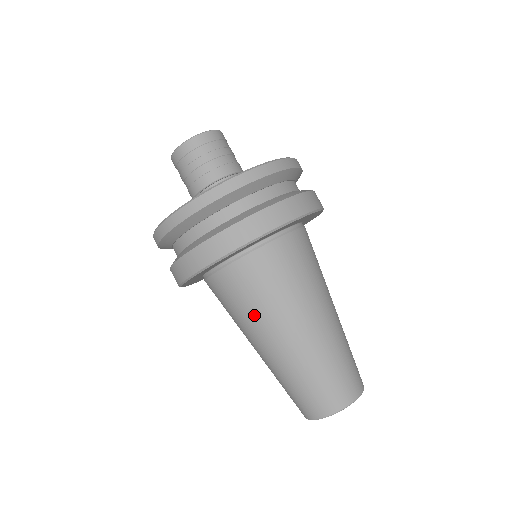
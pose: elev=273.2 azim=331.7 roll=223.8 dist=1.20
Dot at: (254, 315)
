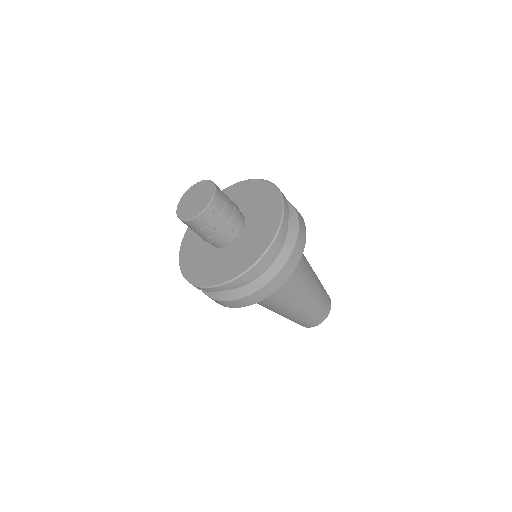
Dot at: occluded
